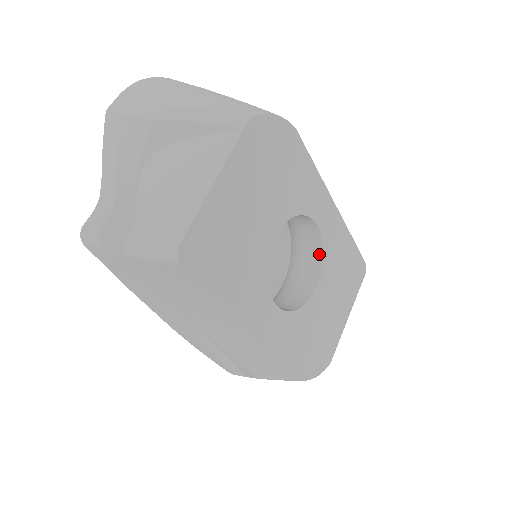
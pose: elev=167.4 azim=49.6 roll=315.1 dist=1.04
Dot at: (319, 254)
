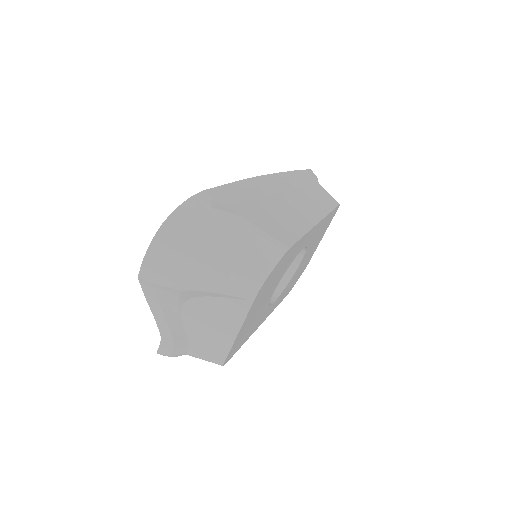
Dot at: occluded
